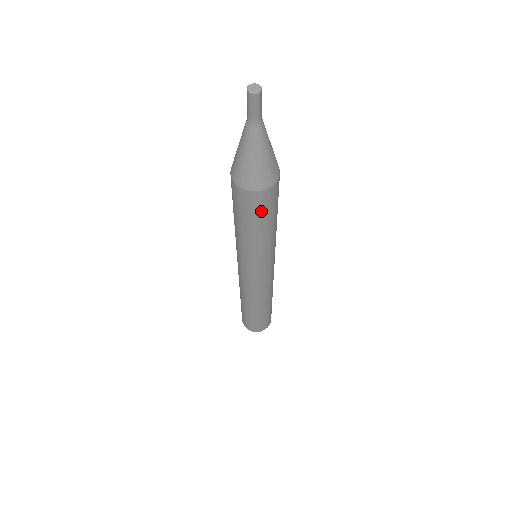
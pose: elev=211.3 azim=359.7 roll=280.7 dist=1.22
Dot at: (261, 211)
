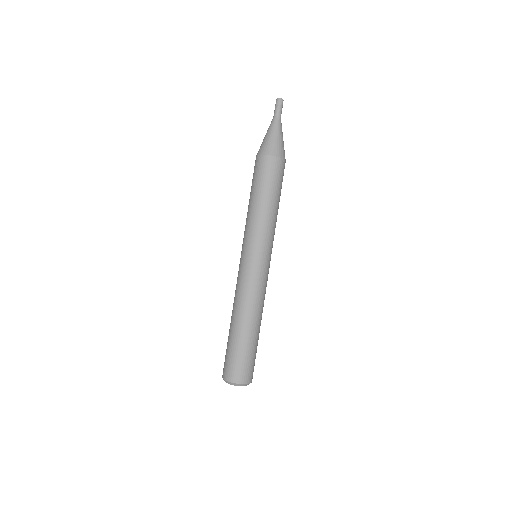
Dot at: (258, 175)
